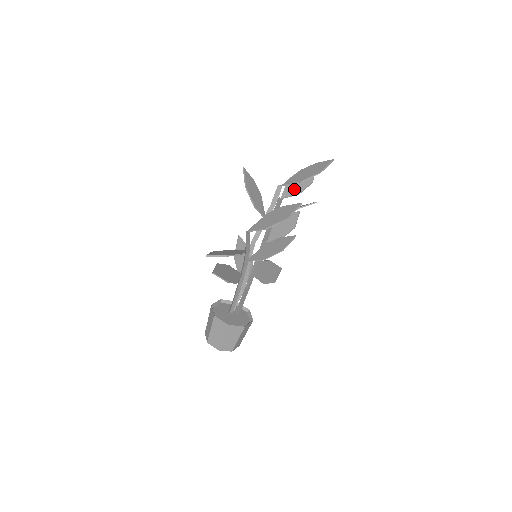
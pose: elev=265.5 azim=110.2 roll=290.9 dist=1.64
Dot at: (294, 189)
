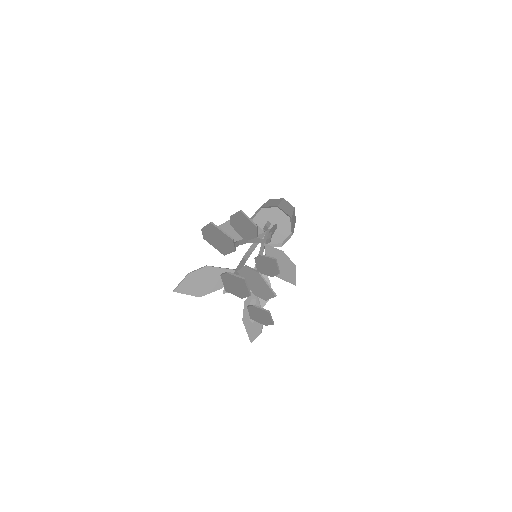
Dot at: (224, 248)
